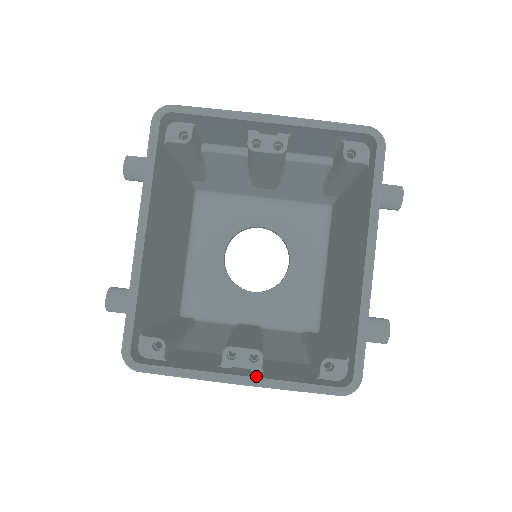
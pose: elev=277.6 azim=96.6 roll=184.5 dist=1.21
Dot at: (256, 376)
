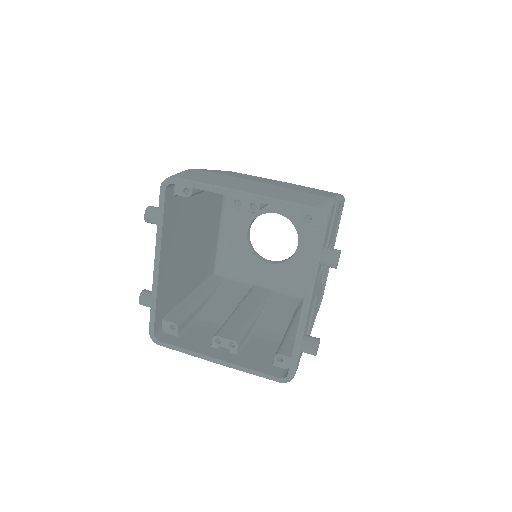
Dot at: (228, 361)
